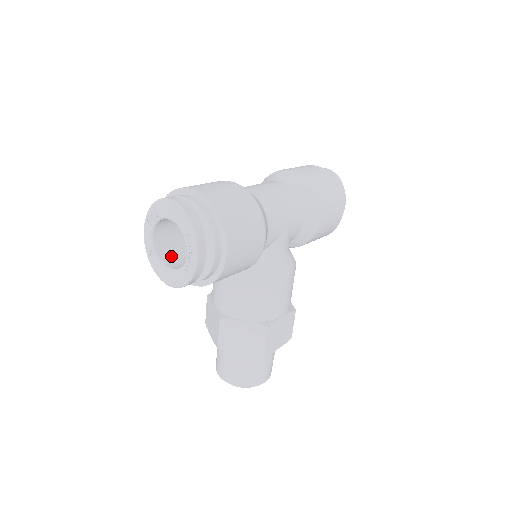
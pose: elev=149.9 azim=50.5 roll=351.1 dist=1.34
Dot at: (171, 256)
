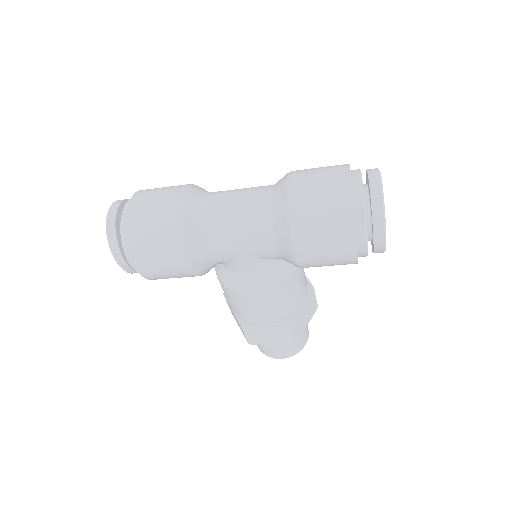
Dot at: occluded
